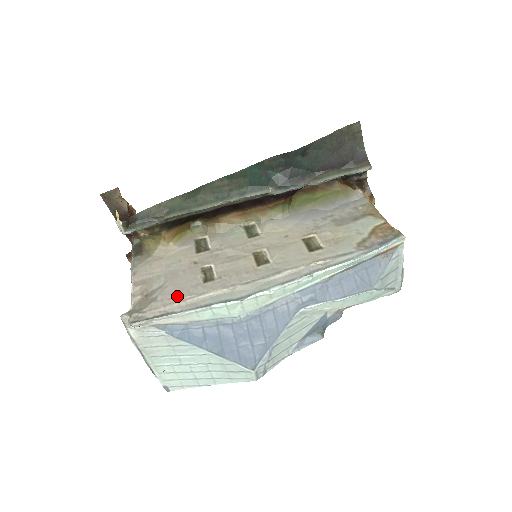
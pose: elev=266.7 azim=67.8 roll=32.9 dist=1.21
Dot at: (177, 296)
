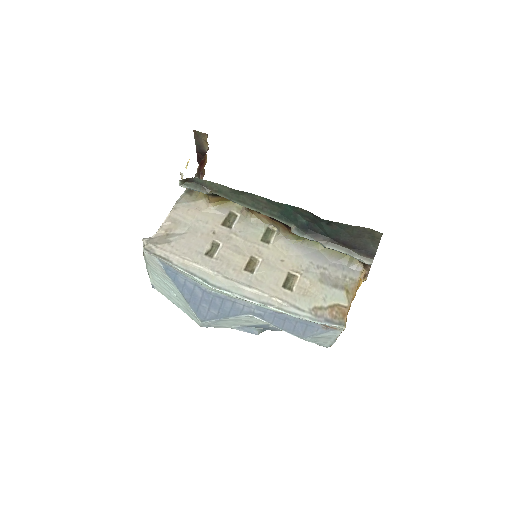
Dot at: (182, 251)
